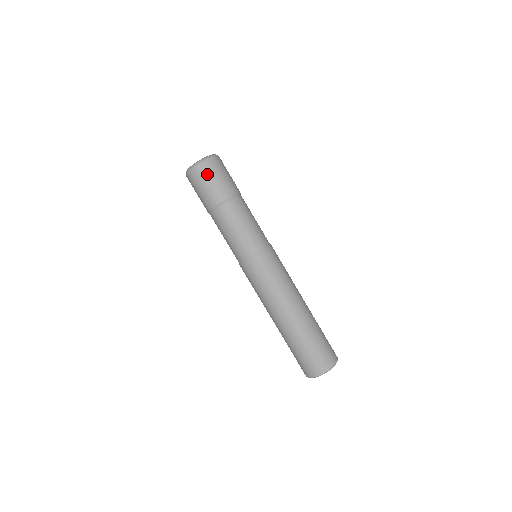
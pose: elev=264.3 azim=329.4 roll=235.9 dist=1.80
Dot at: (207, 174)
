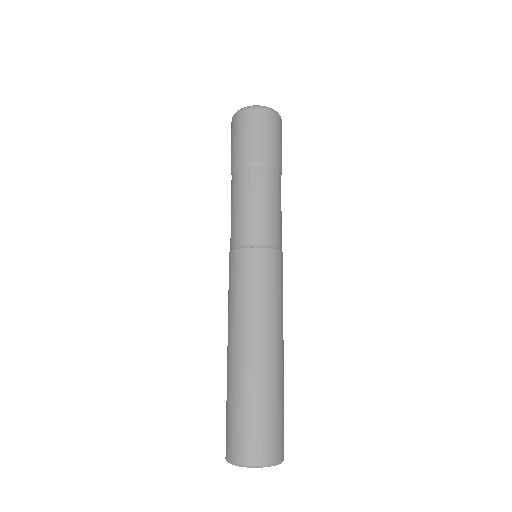
Dot at: (264, 123)
